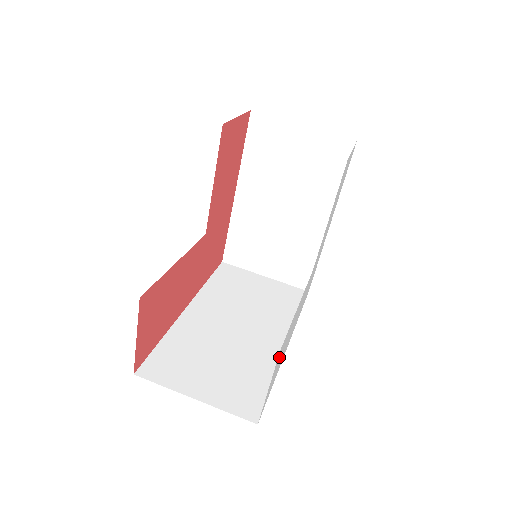
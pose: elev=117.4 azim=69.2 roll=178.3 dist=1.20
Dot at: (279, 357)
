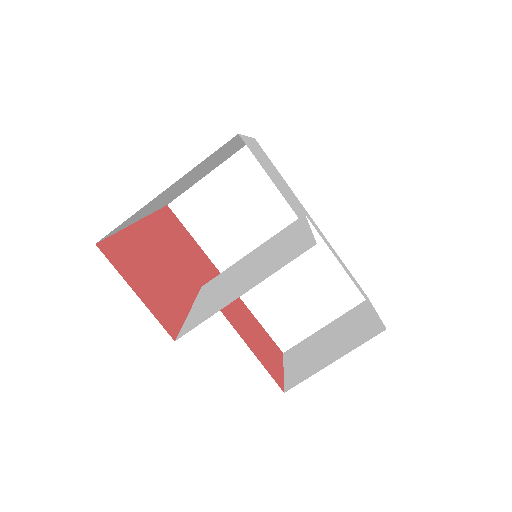
Dot at: occluded
